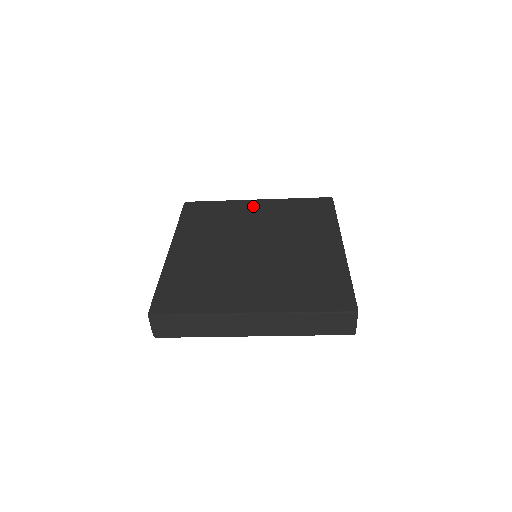
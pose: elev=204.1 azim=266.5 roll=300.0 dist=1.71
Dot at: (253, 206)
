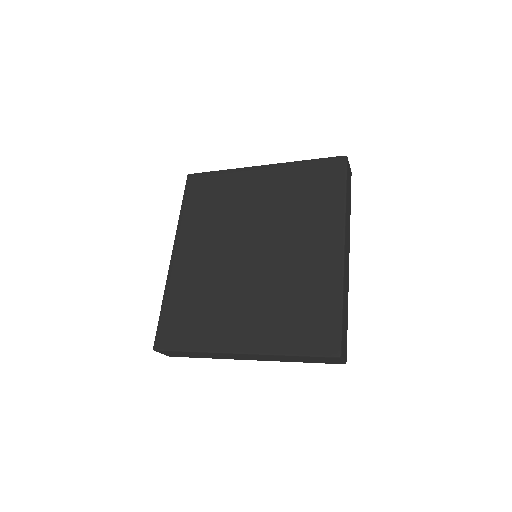
Dot at: (255, 179)
